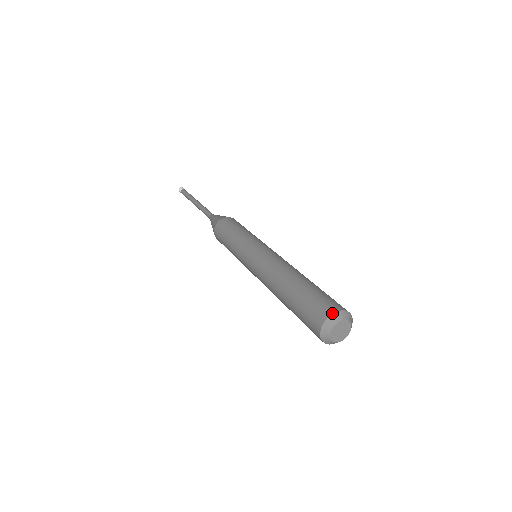
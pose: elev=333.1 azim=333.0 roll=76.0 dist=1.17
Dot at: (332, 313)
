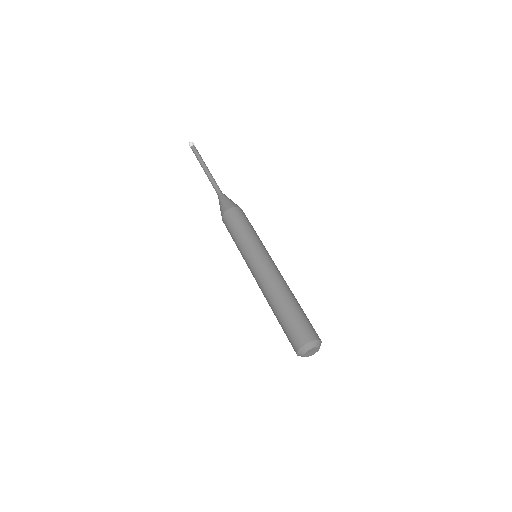
Dot at: (297, 351)
